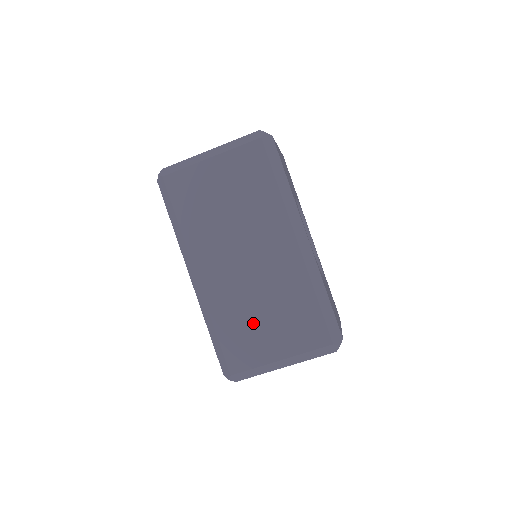
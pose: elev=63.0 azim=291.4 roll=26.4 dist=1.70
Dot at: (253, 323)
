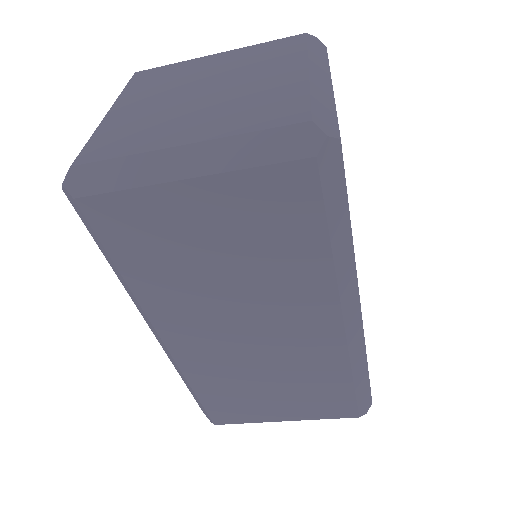
Dot at: (251, 392)
